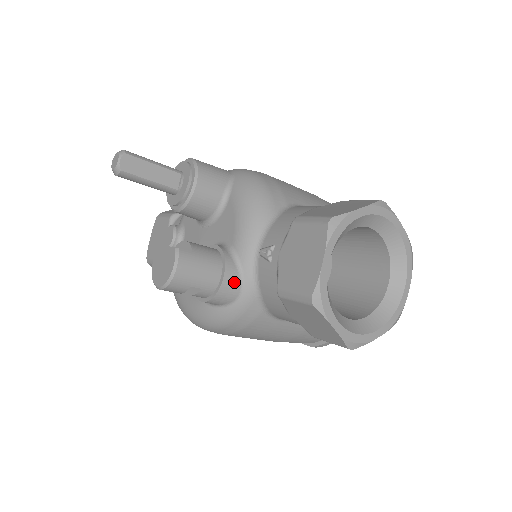
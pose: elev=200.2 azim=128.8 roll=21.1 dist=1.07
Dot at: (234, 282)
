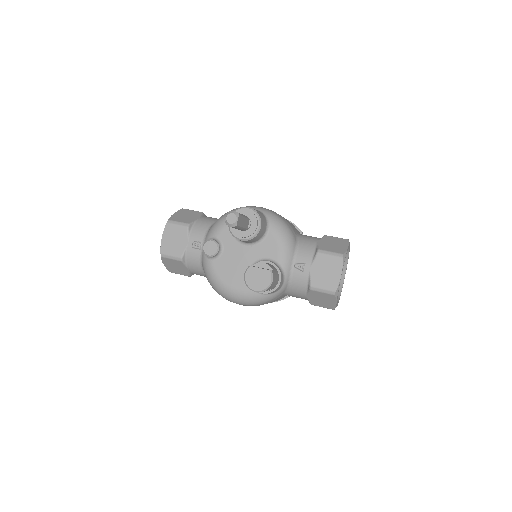
Dot at: (282, 282)
